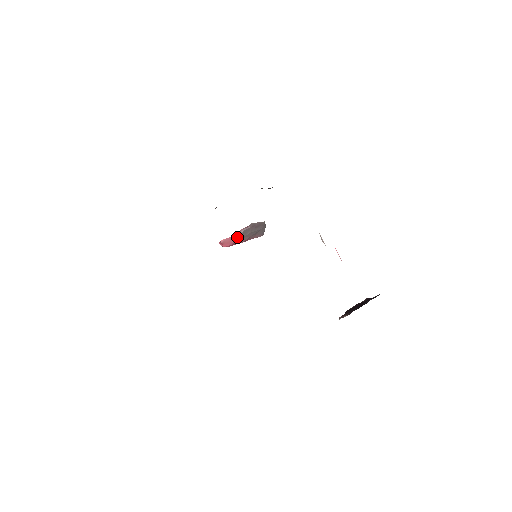
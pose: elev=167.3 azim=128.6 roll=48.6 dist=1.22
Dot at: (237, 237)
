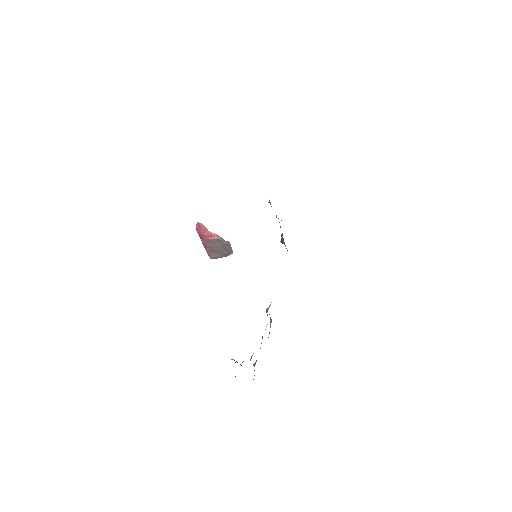
Dot at: (210, 236)
